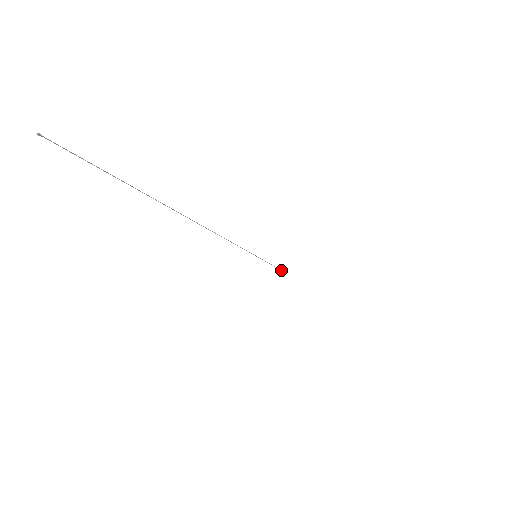
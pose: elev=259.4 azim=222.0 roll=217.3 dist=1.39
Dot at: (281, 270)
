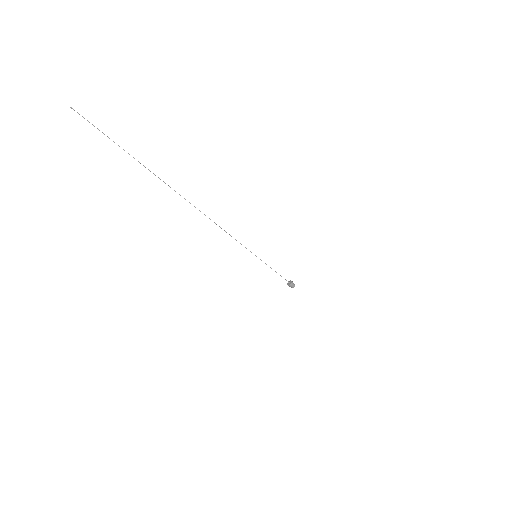
Dot at: (290, 282)
